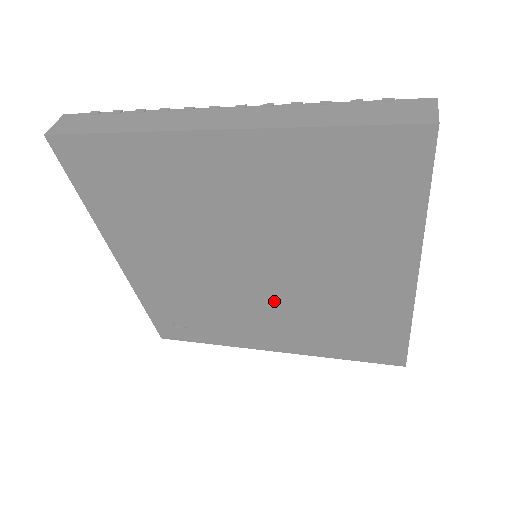
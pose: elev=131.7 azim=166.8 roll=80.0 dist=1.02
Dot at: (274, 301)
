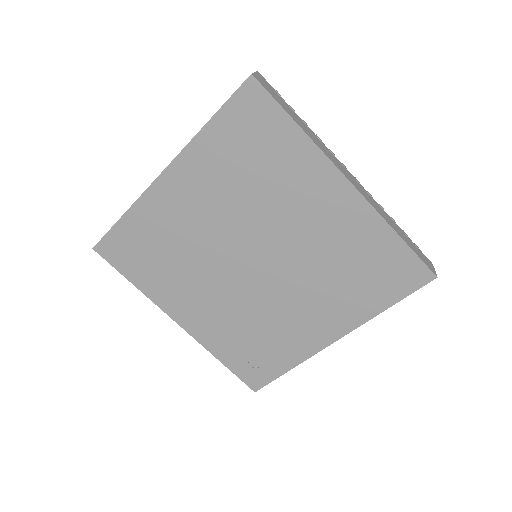
Dot at: (290, 283)
